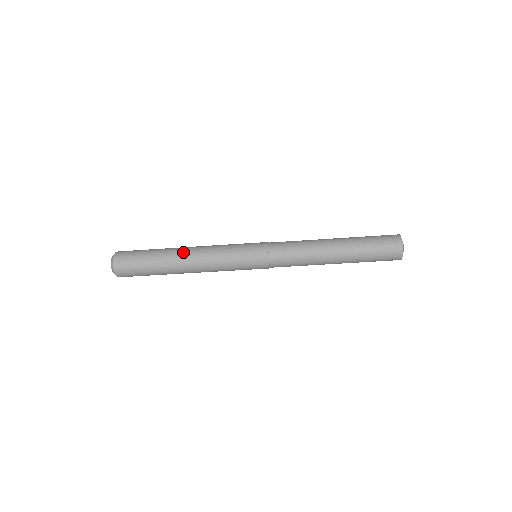
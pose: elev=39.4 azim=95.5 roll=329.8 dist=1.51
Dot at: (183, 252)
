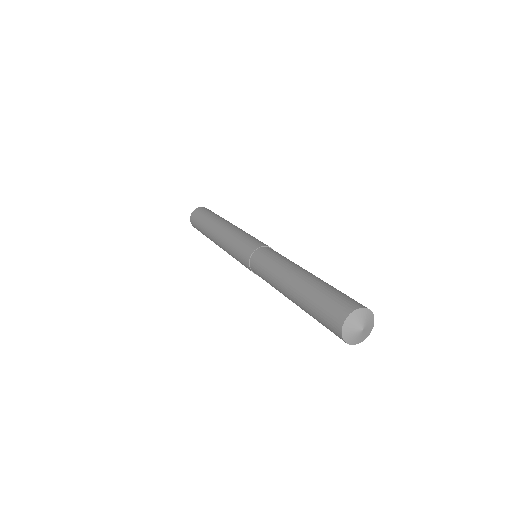
Dot at: (214, 229)
